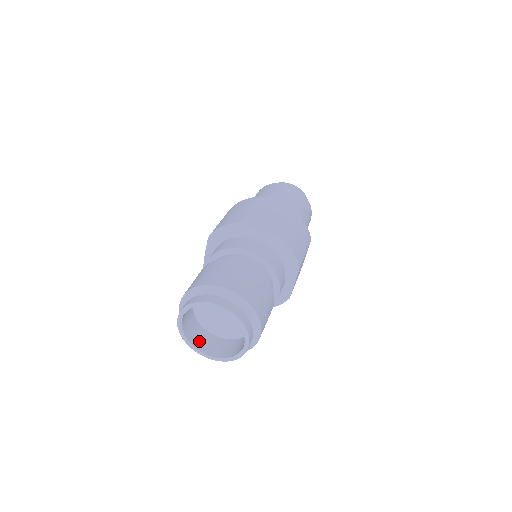
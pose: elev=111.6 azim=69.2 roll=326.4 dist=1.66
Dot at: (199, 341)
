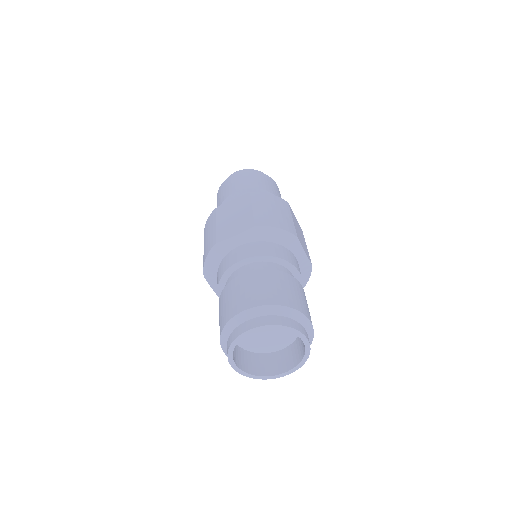
Dot at: (267, 368)
